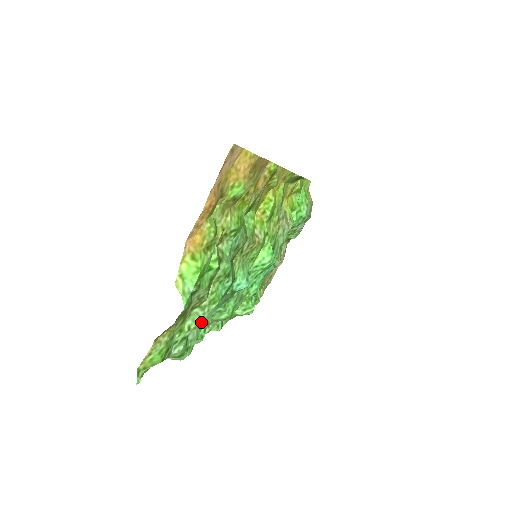
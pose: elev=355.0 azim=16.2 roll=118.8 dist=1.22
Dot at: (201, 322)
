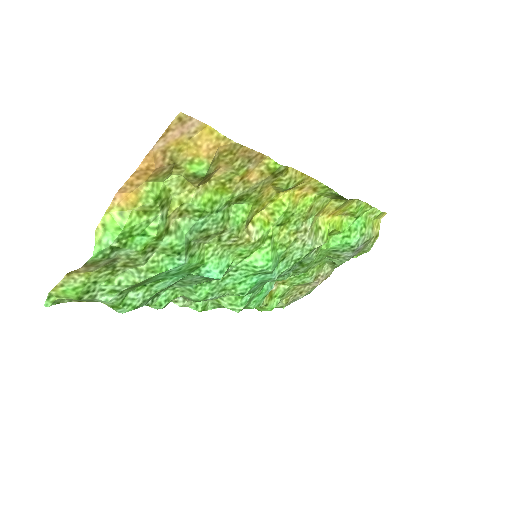
Dot at: (152, 287)
